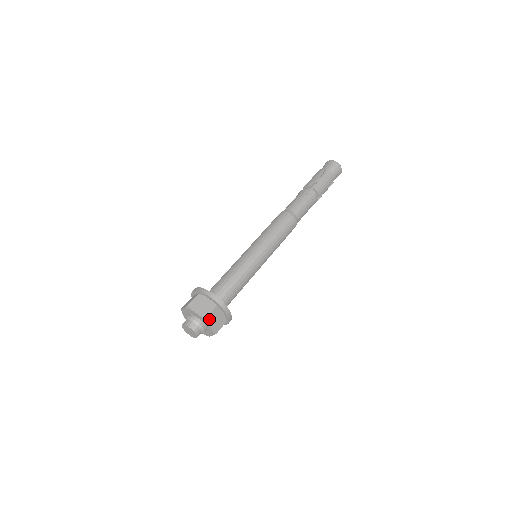
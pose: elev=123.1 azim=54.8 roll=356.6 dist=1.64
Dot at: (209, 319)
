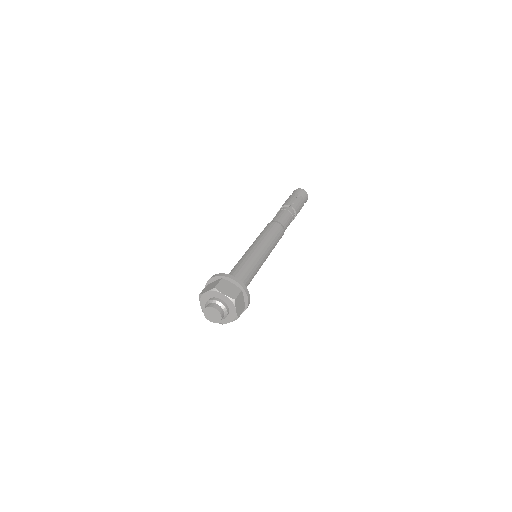
Dot at: (236, 302)
